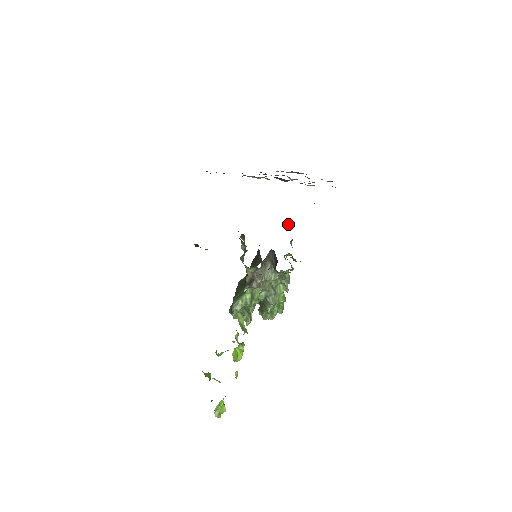
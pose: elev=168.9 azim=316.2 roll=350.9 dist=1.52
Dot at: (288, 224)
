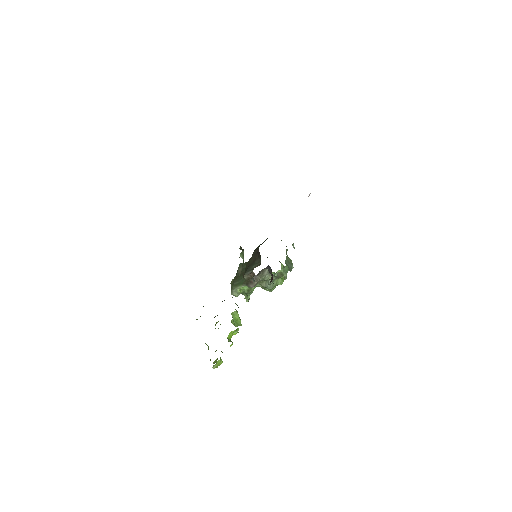
Dot at: occluded
